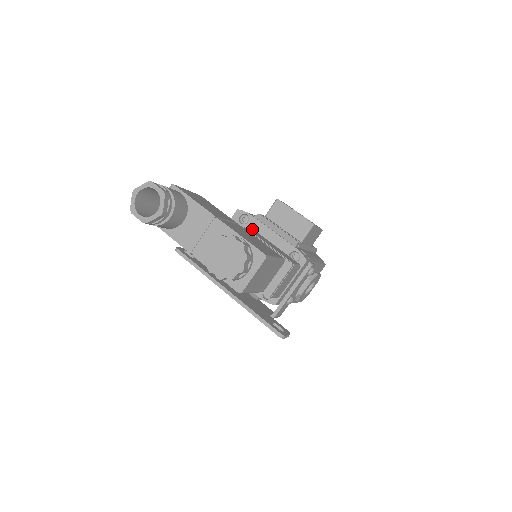
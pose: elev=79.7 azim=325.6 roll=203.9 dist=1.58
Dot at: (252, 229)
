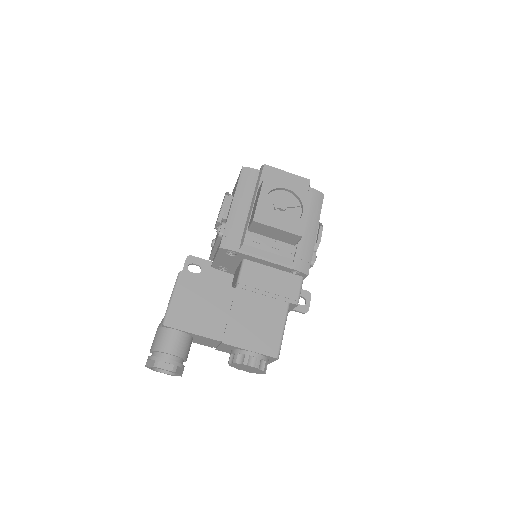
Dot at: (244, 263)
